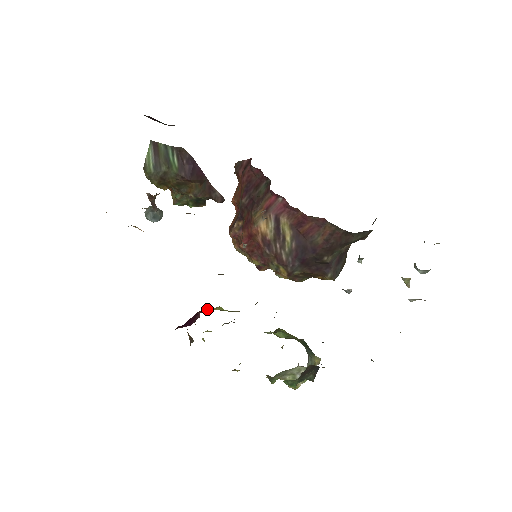
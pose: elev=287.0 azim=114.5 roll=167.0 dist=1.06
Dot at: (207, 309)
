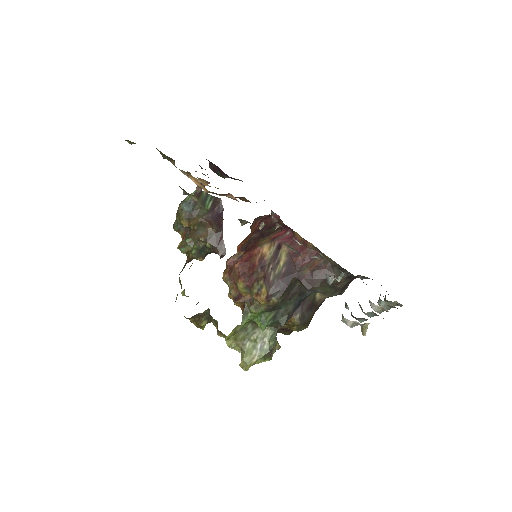
Dot at: occluded
